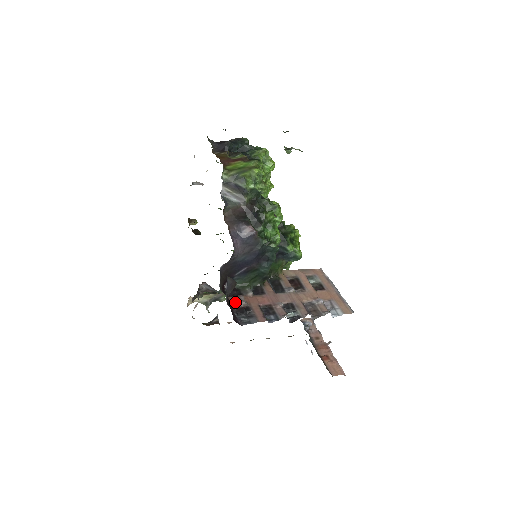
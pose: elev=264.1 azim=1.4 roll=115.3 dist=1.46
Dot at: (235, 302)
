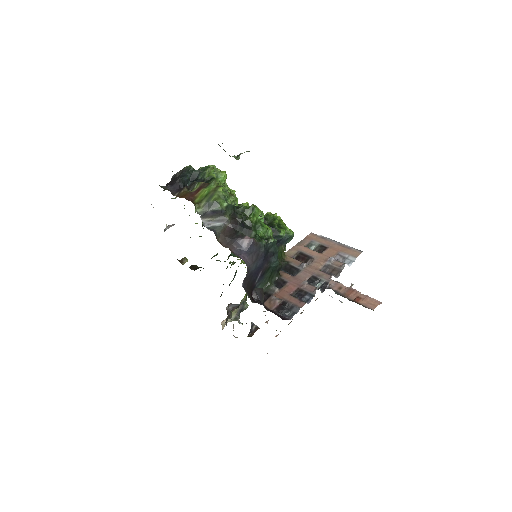
Dot at: (271, 305)
